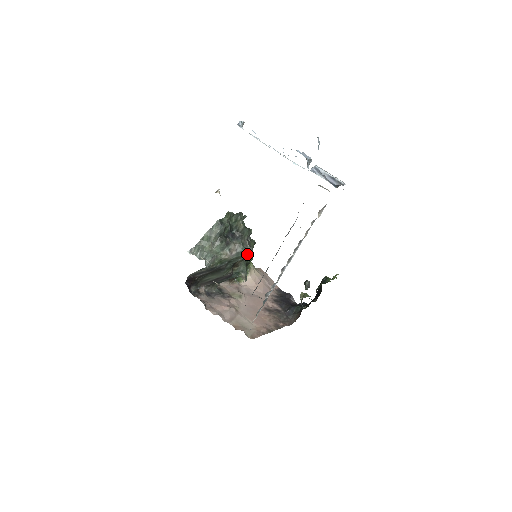
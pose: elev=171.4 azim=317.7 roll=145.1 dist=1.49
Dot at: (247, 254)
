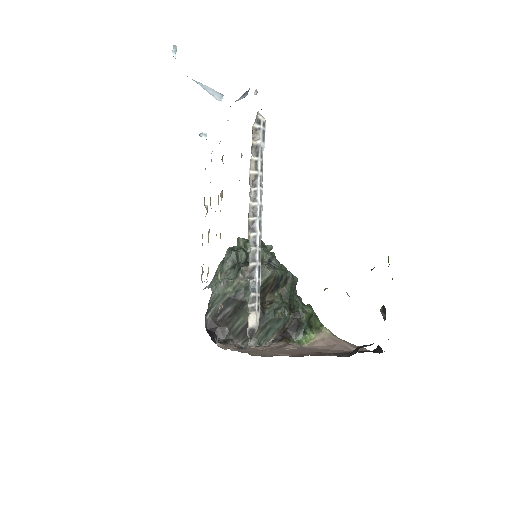
Dot at: (262, 271)
